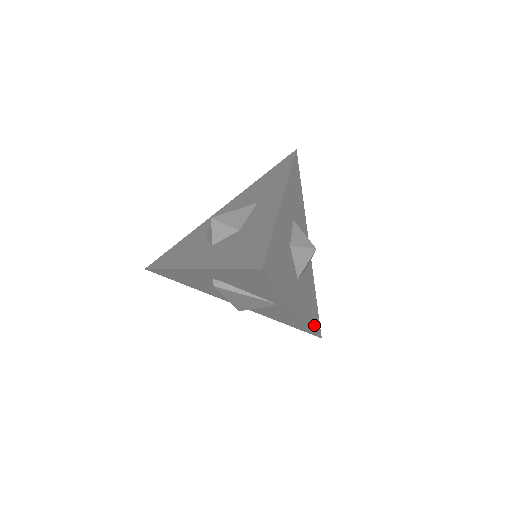
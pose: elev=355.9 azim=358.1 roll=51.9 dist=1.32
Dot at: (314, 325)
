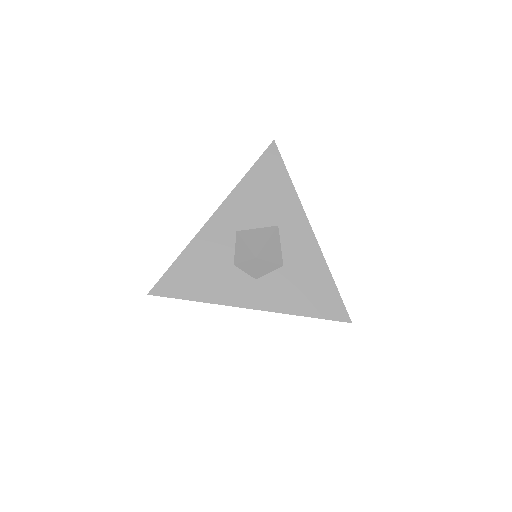
Dot at: occluded
